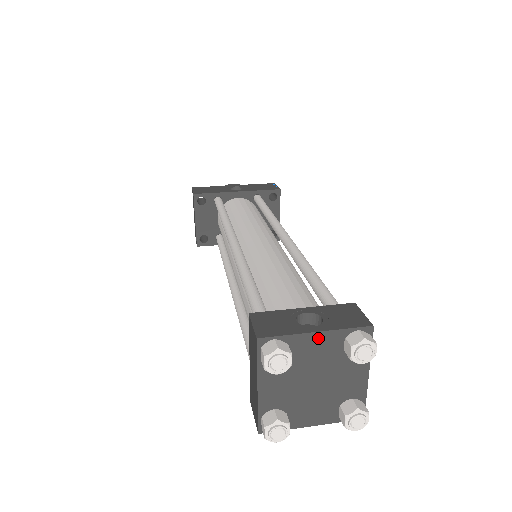
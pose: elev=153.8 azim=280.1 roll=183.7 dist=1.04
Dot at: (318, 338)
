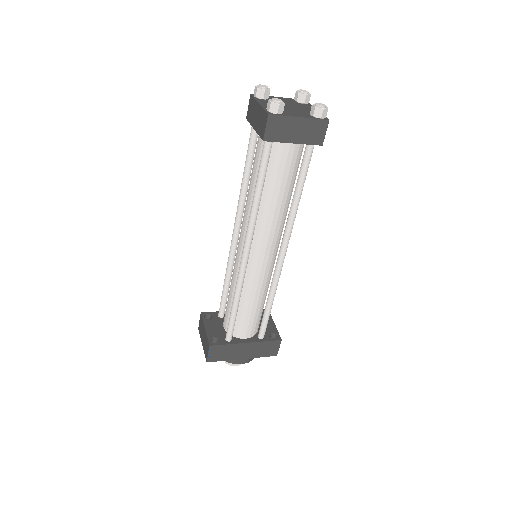
Dot at: (281, 98)
